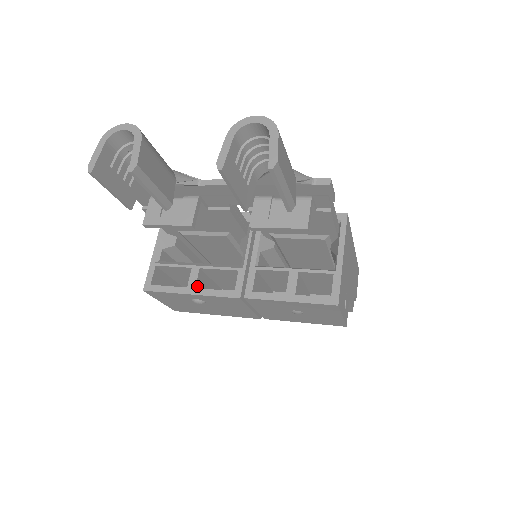
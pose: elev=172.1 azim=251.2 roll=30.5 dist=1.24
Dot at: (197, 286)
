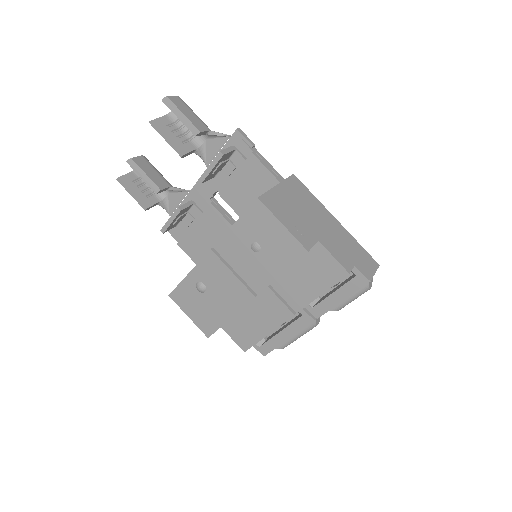
Dot at: occluded
